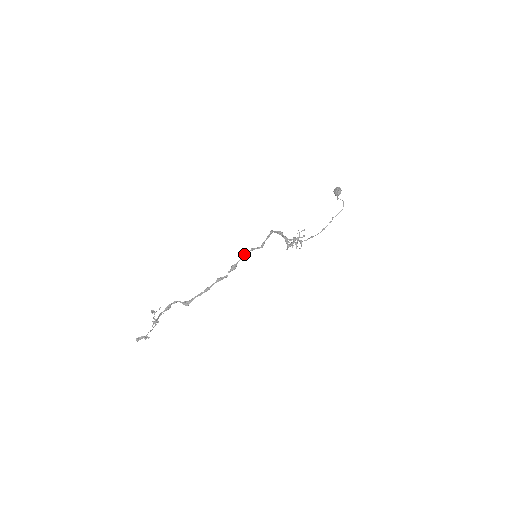
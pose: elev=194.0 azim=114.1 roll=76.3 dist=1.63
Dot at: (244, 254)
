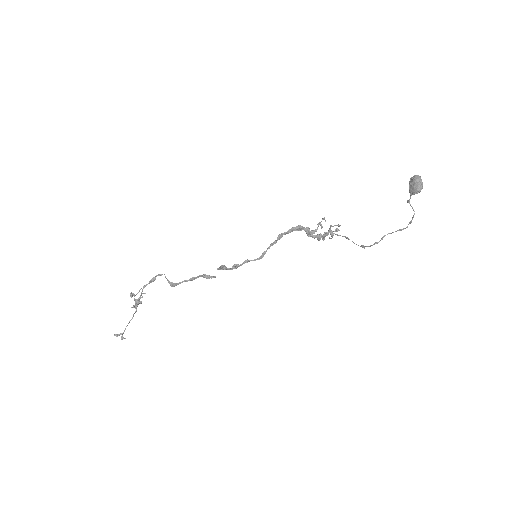
Dot at: (233, 268)
